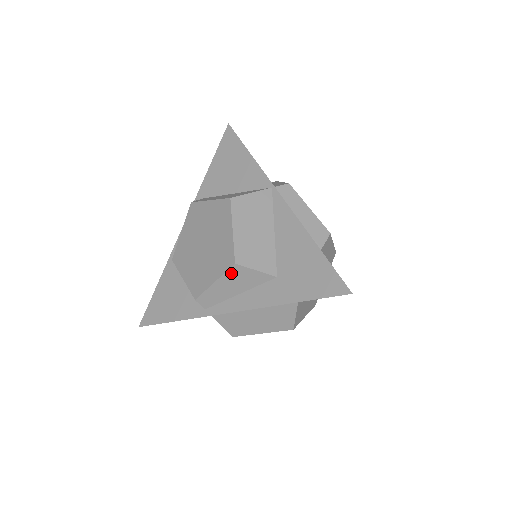
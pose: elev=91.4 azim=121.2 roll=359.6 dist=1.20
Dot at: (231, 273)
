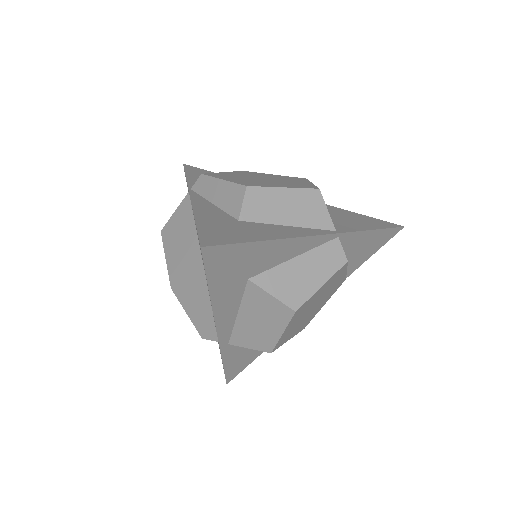
Dot at: (182, 298)
